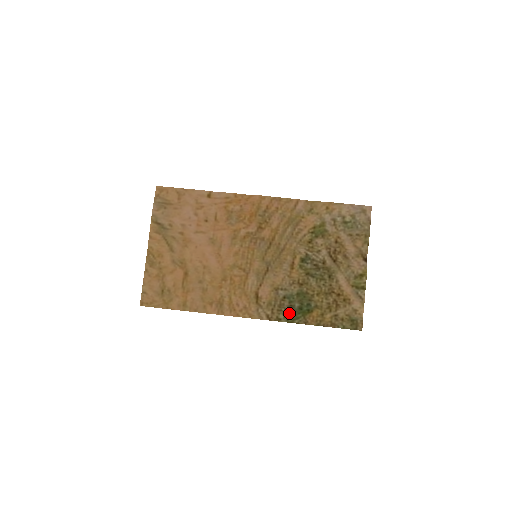
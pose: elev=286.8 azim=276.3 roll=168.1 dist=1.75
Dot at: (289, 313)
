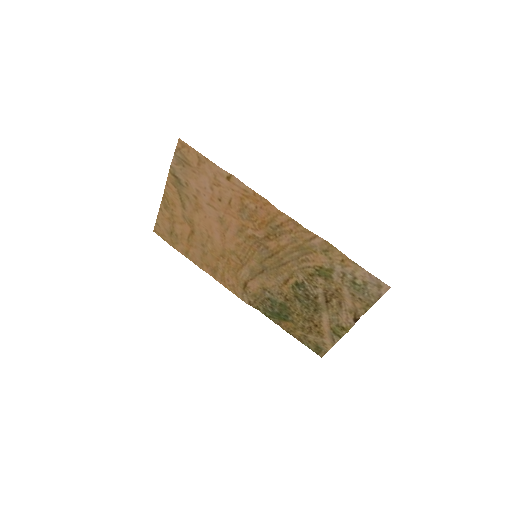
Dot at: (268, 310)
